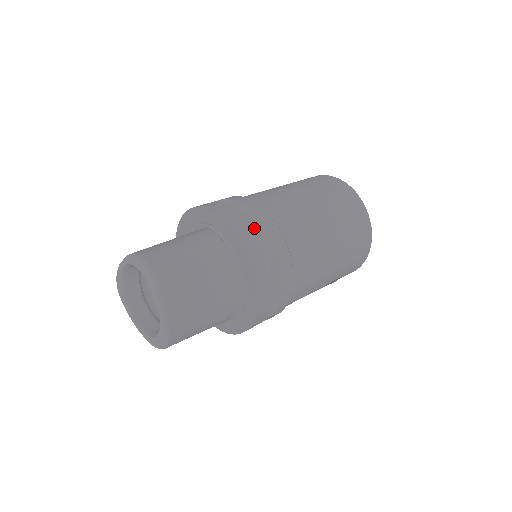
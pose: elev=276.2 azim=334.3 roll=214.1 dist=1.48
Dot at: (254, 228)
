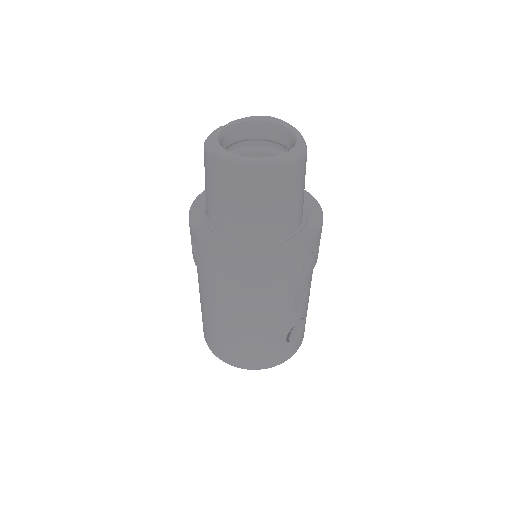
Dot at: occluded
